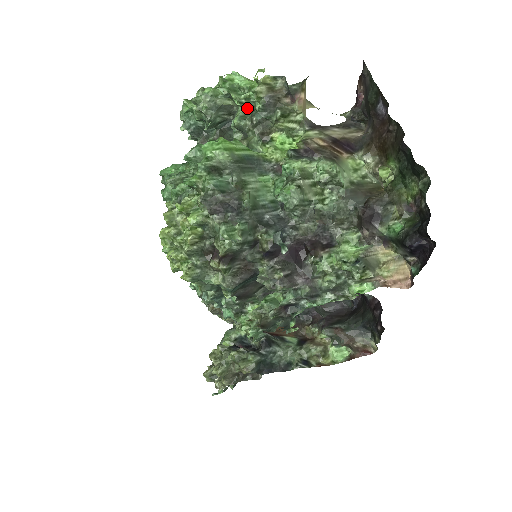
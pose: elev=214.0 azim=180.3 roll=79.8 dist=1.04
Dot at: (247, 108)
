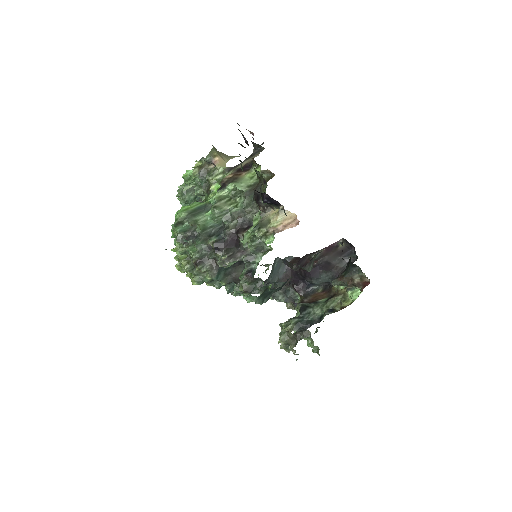
Dot at: (196, 184)
